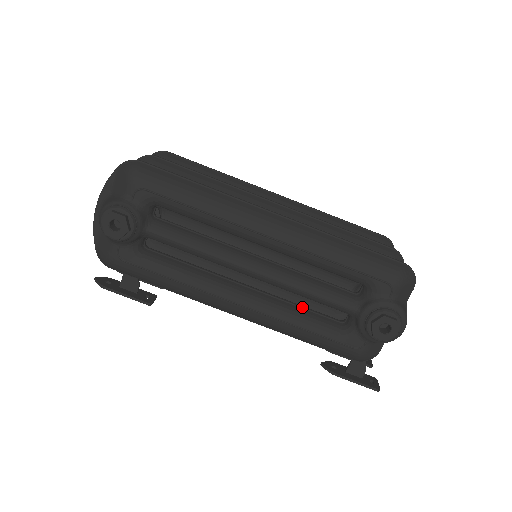
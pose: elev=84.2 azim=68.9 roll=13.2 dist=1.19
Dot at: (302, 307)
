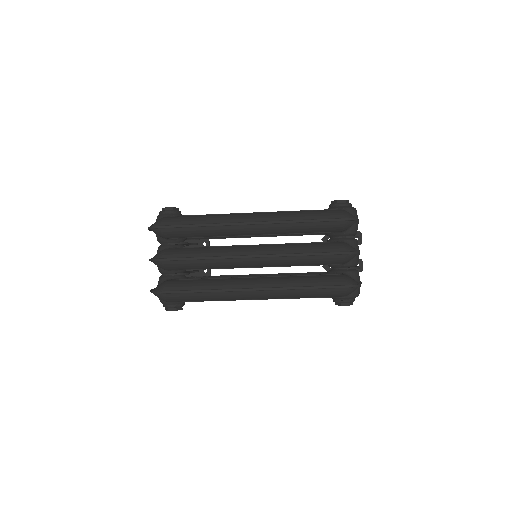
Dot at: occluded
